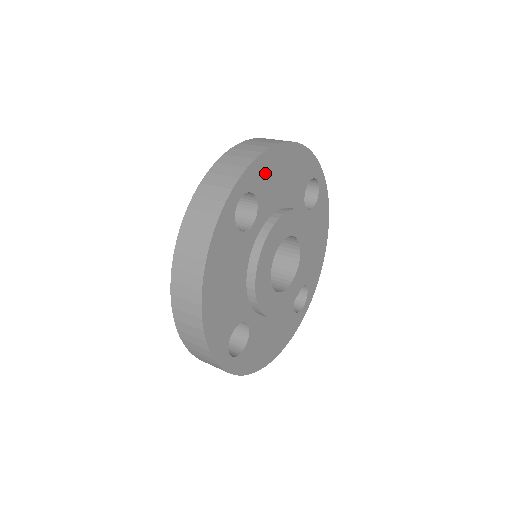
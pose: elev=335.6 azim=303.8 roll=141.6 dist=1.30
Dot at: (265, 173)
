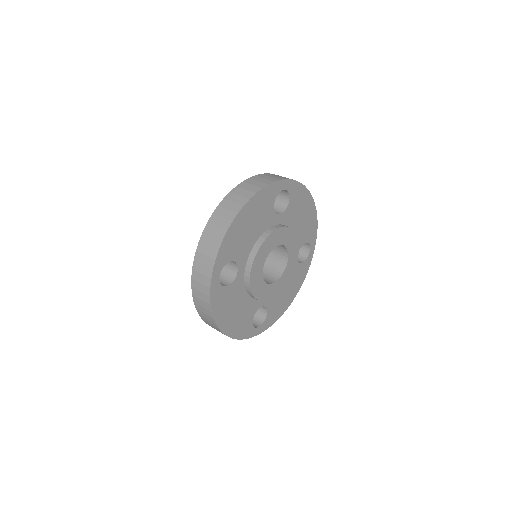
Dot at: (299, 198)
